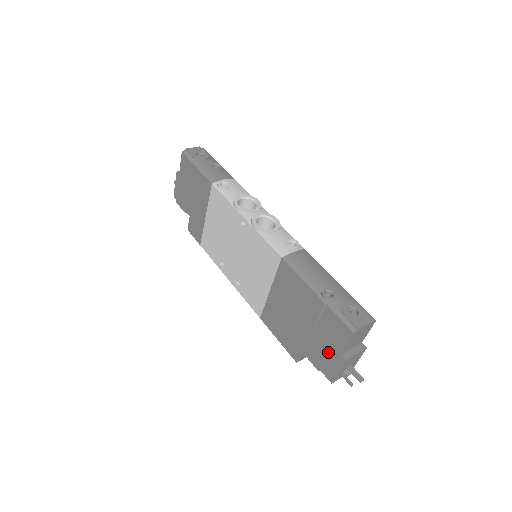
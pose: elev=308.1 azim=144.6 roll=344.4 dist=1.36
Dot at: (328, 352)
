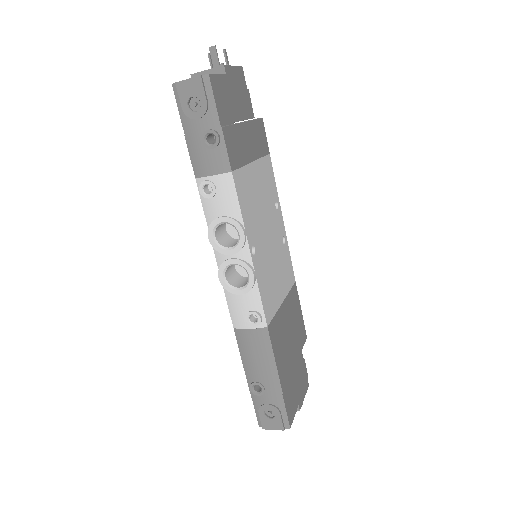
Dot at: occluded
